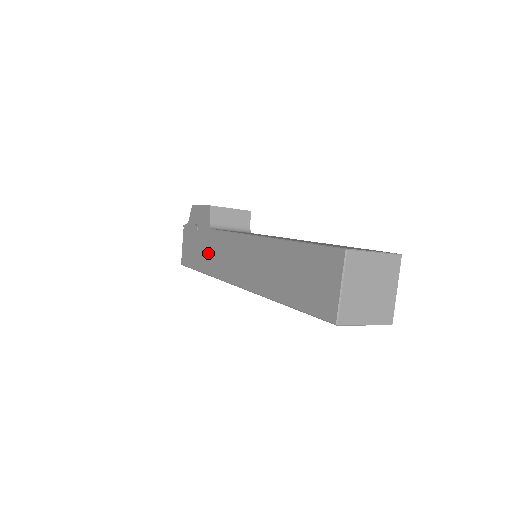
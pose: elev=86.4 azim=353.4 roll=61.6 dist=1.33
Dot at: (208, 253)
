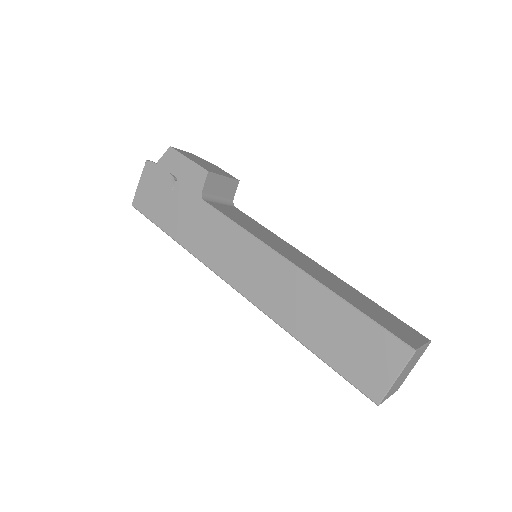
Dot at: (191, 225)
